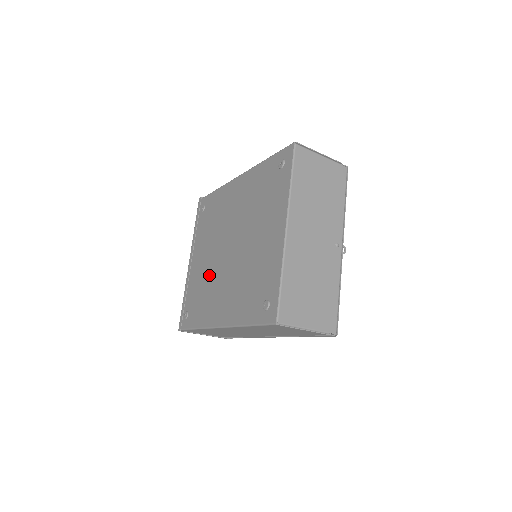
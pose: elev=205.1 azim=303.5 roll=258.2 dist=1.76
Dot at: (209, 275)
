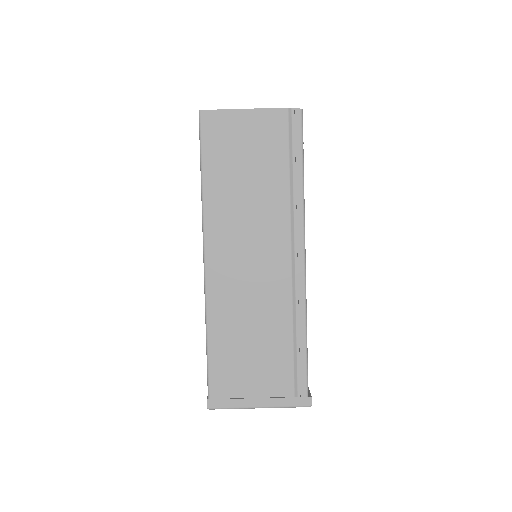
Dot at: occluded
